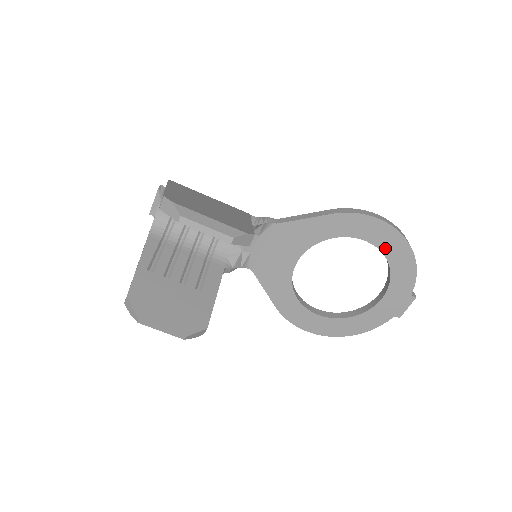
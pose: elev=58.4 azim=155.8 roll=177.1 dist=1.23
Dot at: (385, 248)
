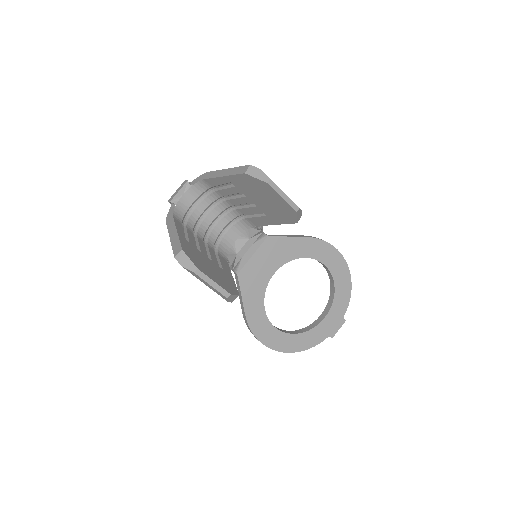
Dot at: (335, 274)
